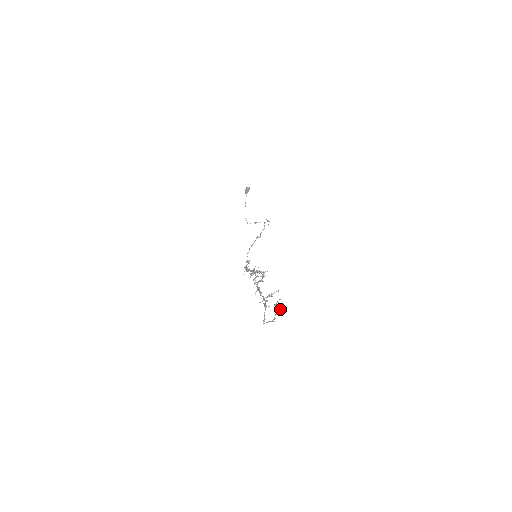
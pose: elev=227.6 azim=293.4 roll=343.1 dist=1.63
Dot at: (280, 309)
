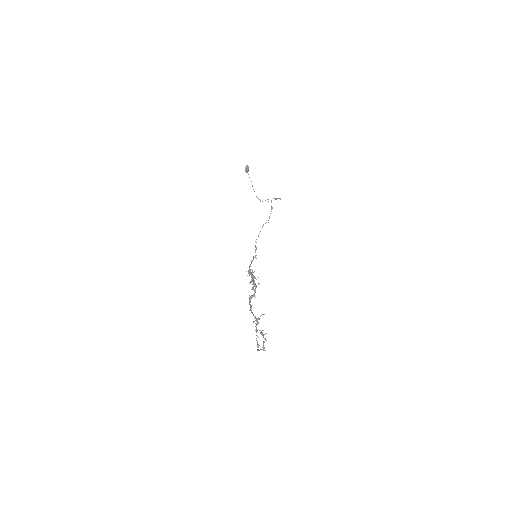
Dot at: (265, 339)
